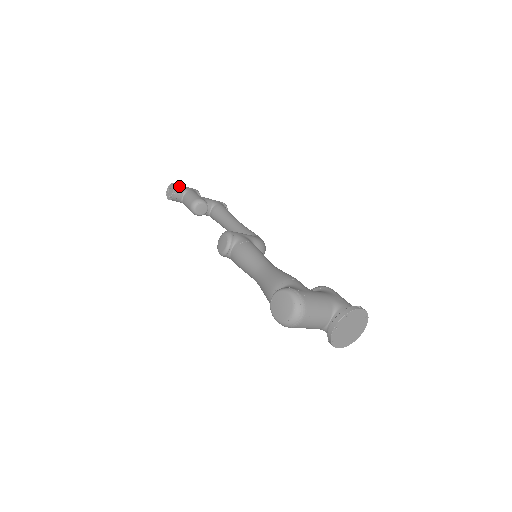
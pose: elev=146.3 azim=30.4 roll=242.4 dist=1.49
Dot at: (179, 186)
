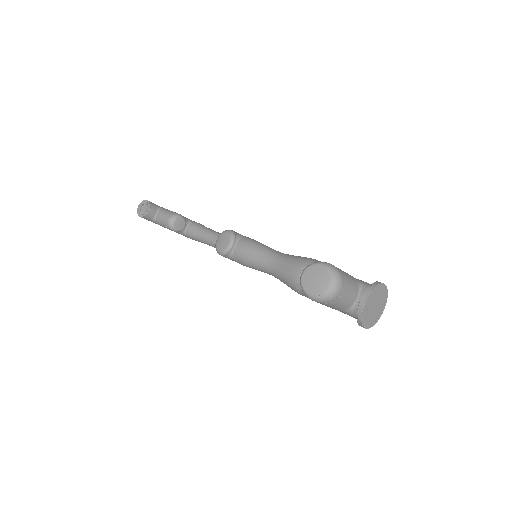
Dot at: (152, 203)
